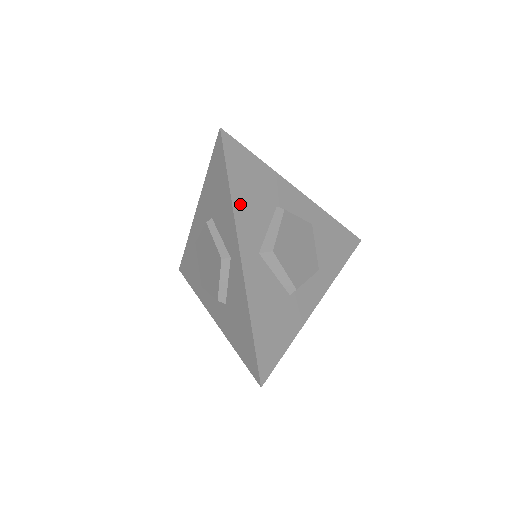
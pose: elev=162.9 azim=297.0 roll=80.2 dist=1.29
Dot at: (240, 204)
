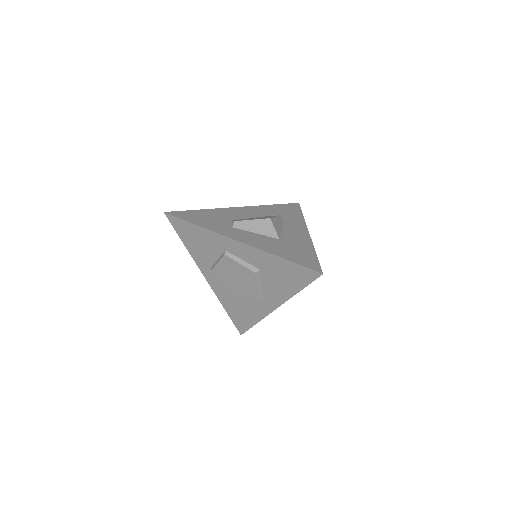
Dot at: occluded
